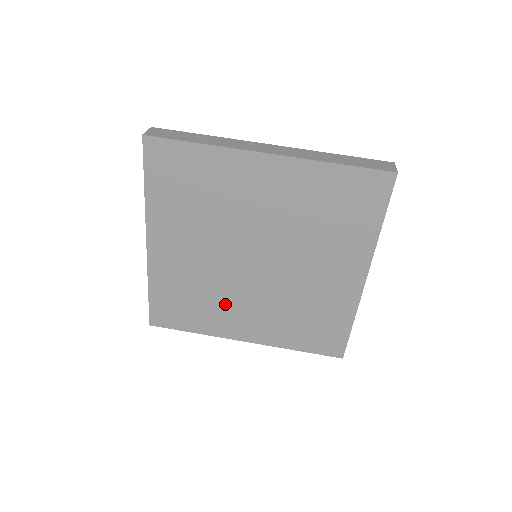
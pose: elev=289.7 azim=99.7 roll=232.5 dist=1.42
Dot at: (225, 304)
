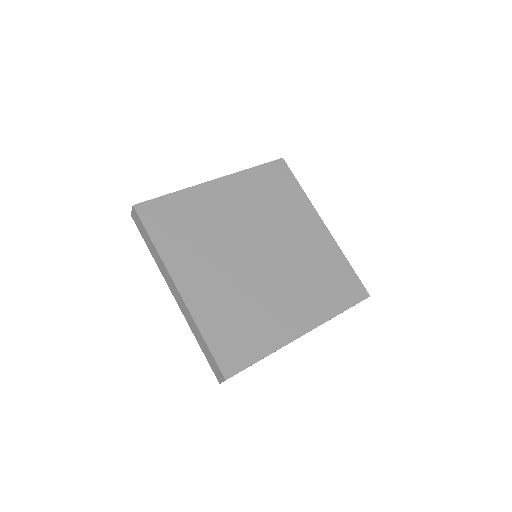
Dot at: (266, 306)
